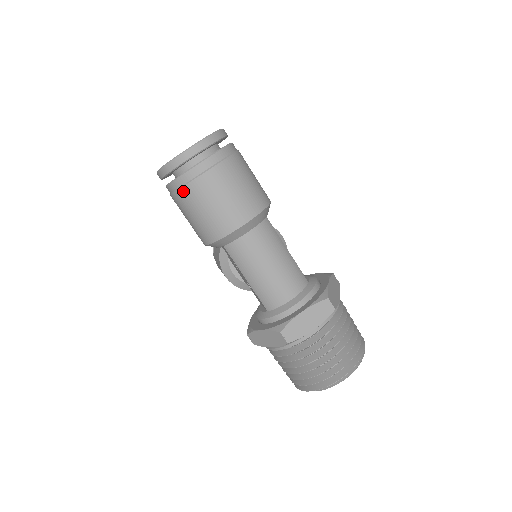
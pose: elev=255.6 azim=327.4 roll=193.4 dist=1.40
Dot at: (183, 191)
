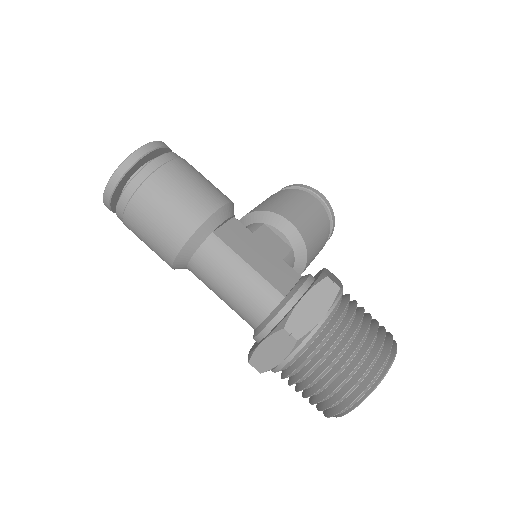
Dot at: (128, 228)
